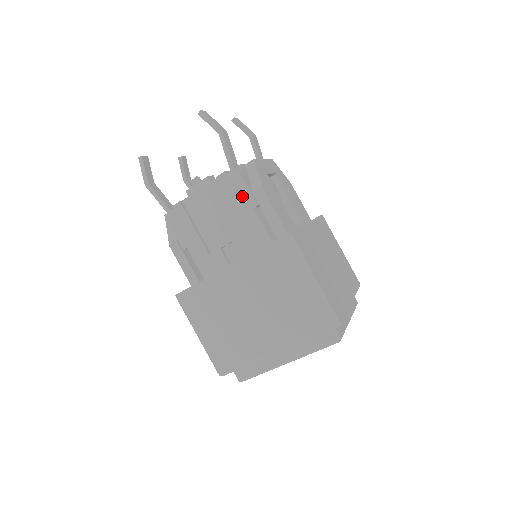
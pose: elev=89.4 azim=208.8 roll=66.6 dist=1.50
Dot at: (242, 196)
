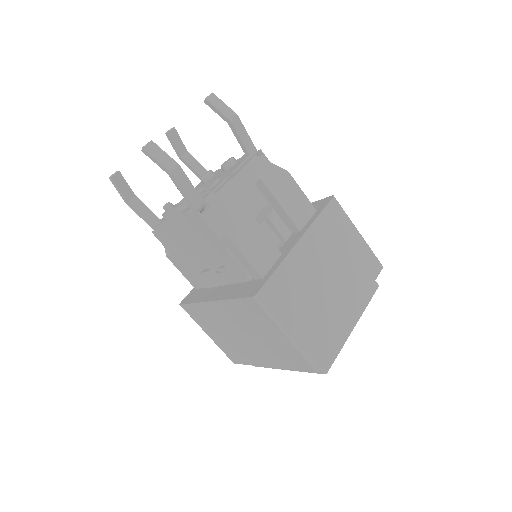
Dot at: (211, 237)
